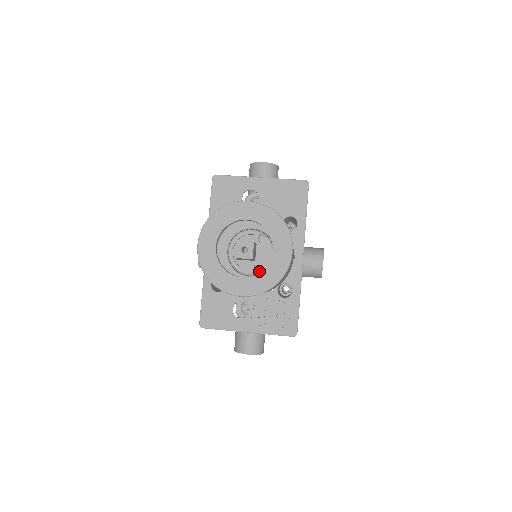
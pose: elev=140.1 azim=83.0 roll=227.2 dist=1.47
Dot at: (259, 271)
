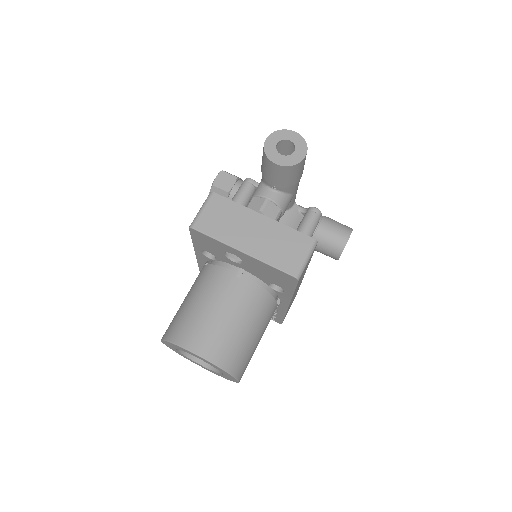
Dot at: occluded
